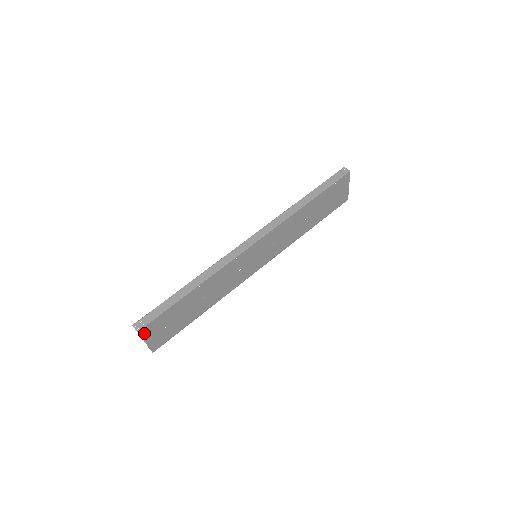
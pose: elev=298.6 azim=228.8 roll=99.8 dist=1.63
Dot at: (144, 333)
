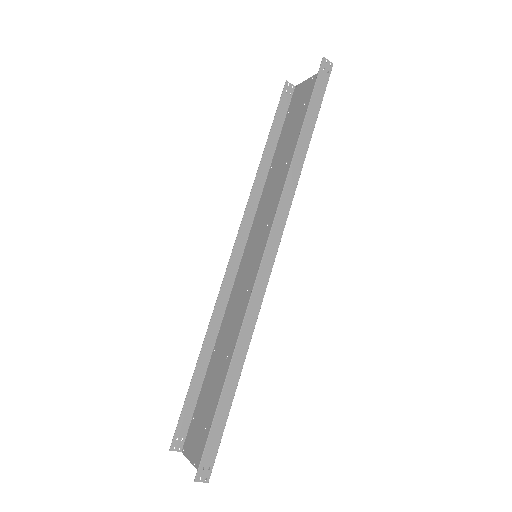
Dot at: occluded
